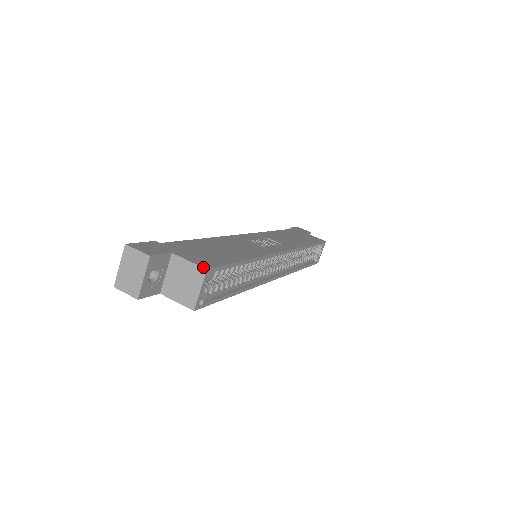
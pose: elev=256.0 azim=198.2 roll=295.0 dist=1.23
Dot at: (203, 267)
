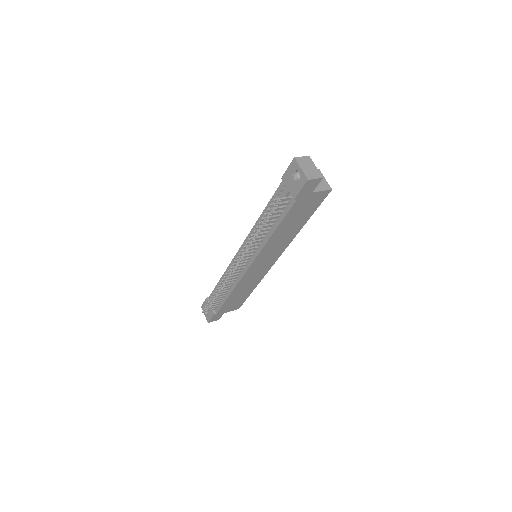
Dot at: occluded
